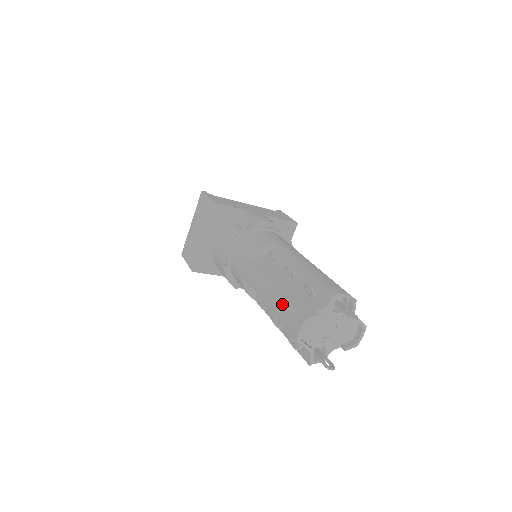
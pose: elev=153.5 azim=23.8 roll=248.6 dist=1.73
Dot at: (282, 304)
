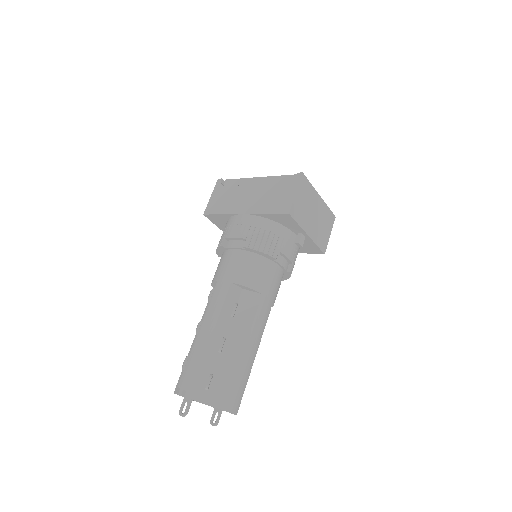
Dot at: occluded
